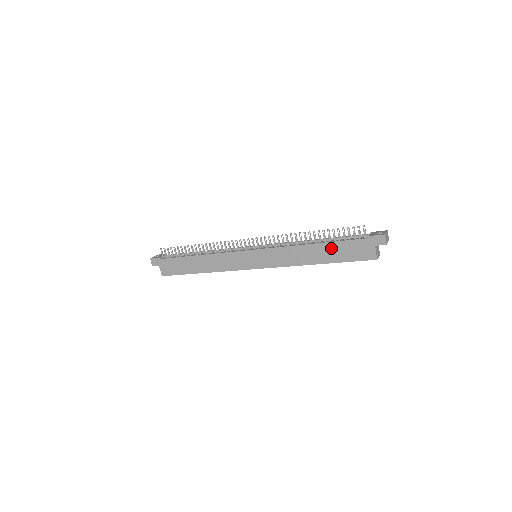
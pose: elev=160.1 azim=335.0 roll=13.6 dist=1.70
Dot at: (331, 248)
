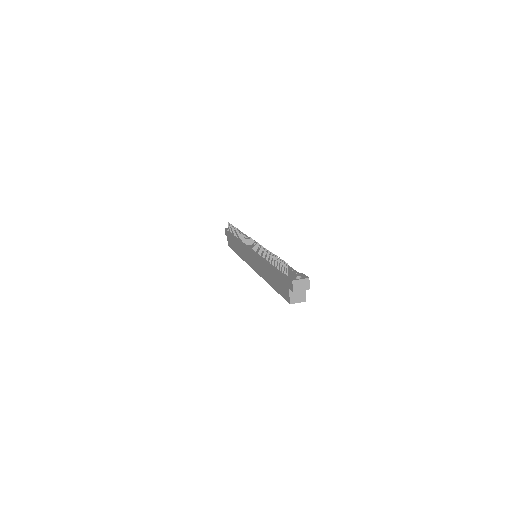
Dot at: (273, 274)
